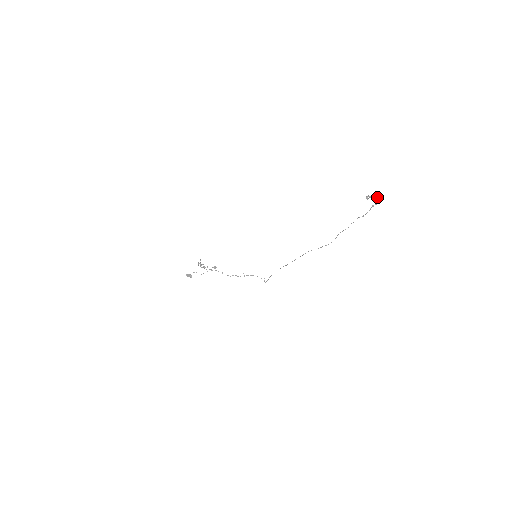
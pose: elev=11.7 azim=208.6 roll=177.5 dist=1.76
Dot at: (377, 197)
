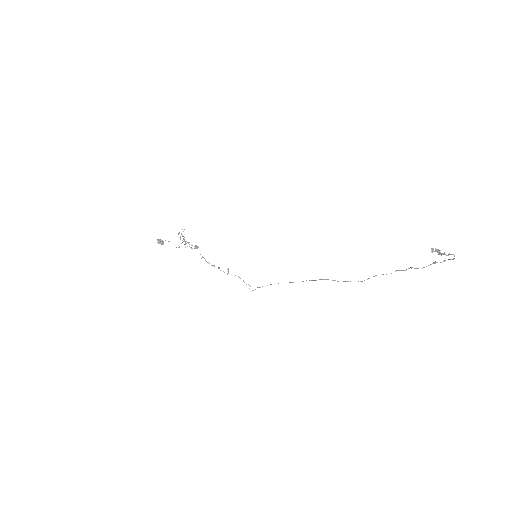
Dot at: occluded
